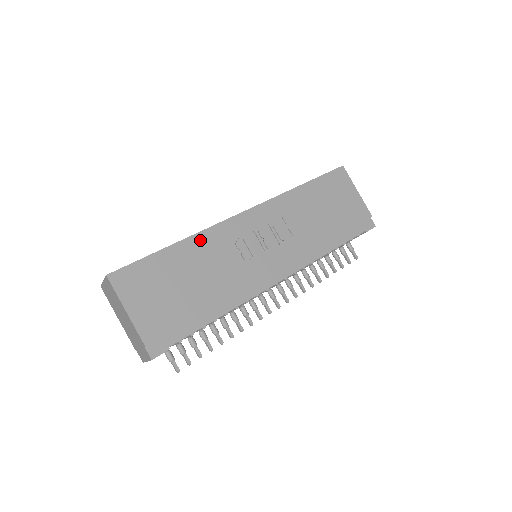
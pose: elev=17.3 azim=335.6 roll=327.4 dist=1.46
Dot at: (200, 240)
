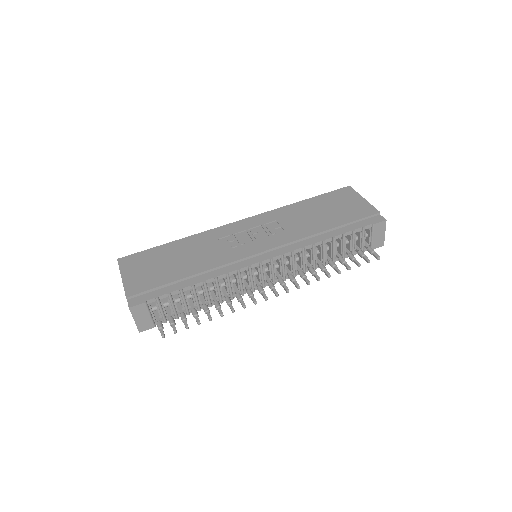
Dot at: (196, 238)
